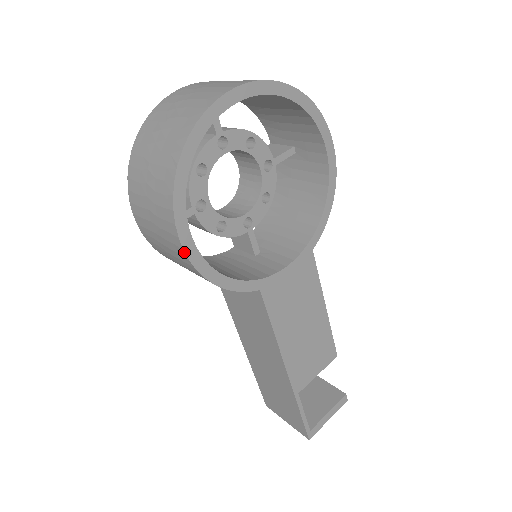
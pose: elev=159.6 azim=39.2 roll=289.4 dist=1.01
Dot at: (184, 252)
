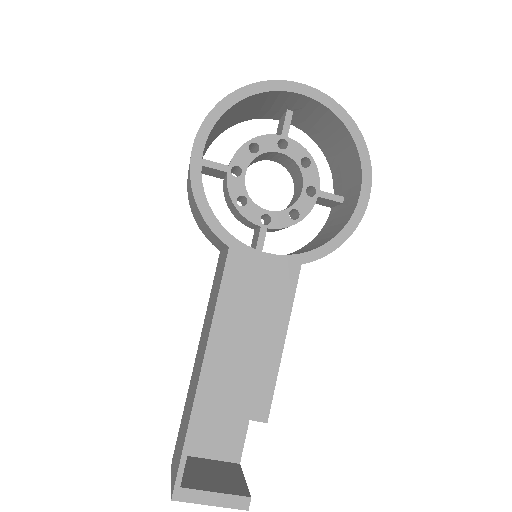
Dot at: (191, 154)
